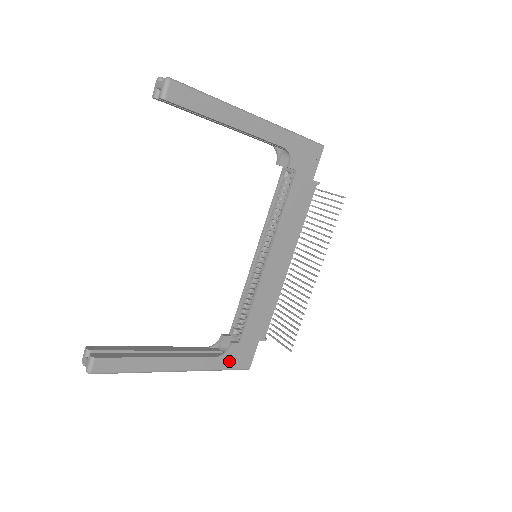
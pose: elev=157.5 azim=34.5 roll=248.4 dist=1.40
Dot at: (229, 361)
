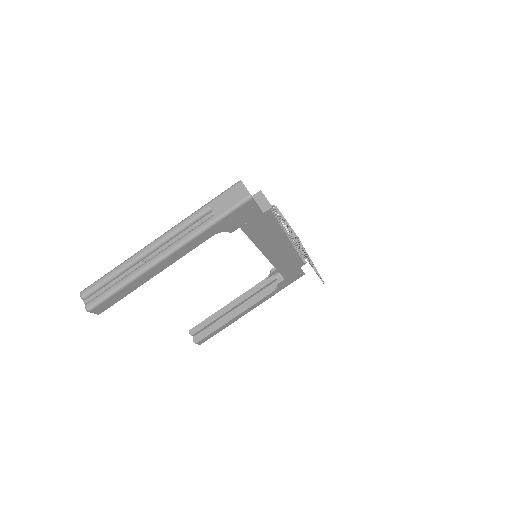
Dot at: (284, 285)
